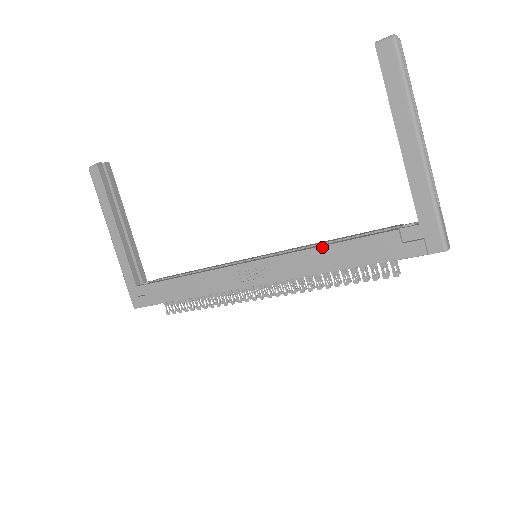
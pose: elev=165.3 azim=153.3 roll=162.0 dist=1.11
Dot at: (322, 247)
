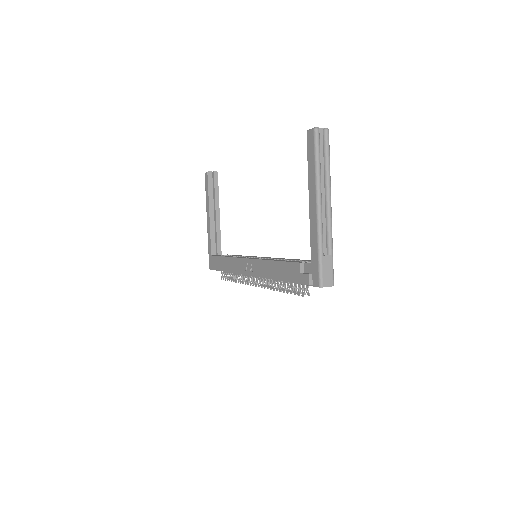
Dot at: (272, 261)
